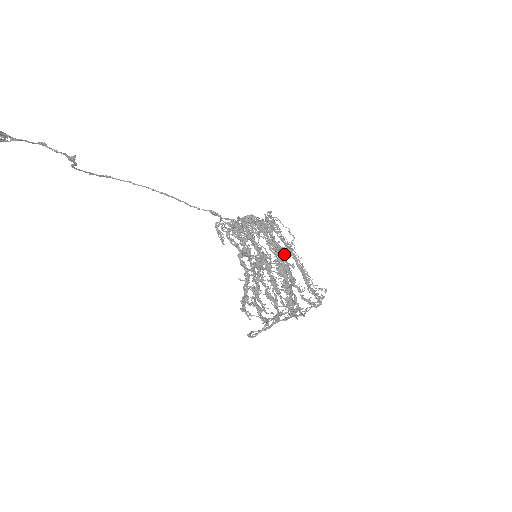
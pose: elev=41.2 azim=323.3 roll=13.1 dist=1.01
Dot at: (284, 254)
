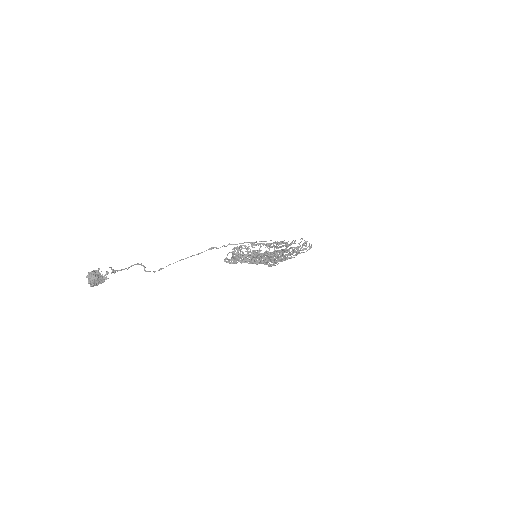
Dot at: occluded
